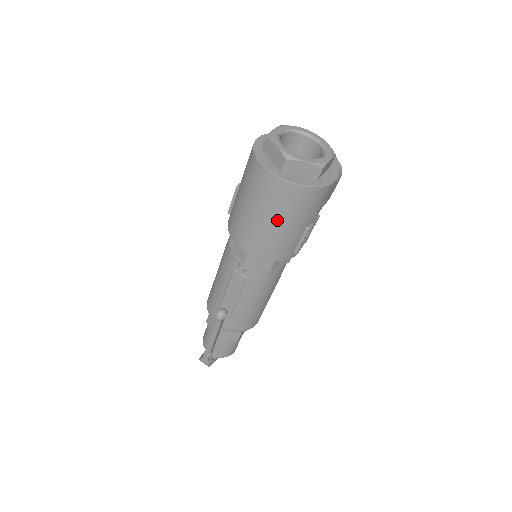
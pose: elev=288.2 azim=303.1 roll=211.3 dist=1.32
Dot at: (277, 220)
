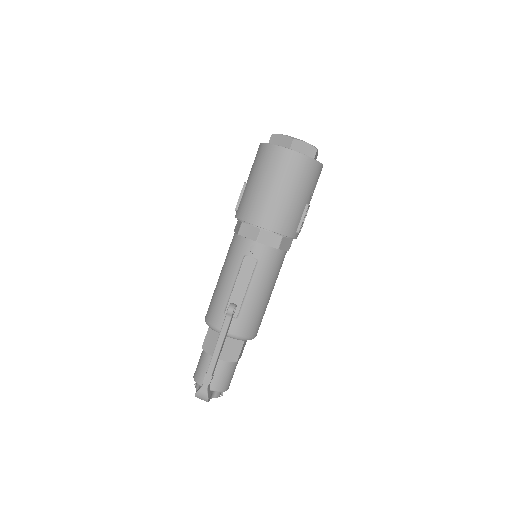
Dot at: (288, 189)
